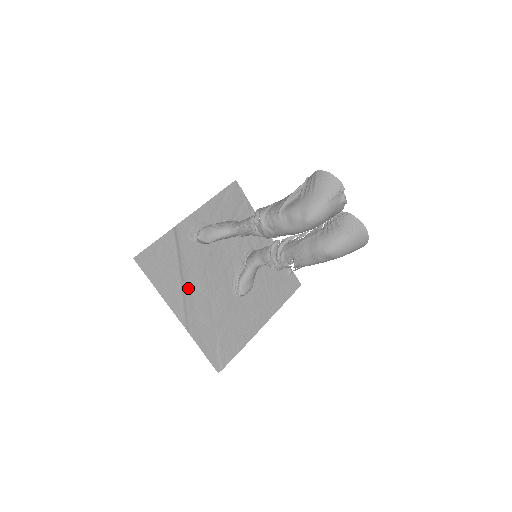
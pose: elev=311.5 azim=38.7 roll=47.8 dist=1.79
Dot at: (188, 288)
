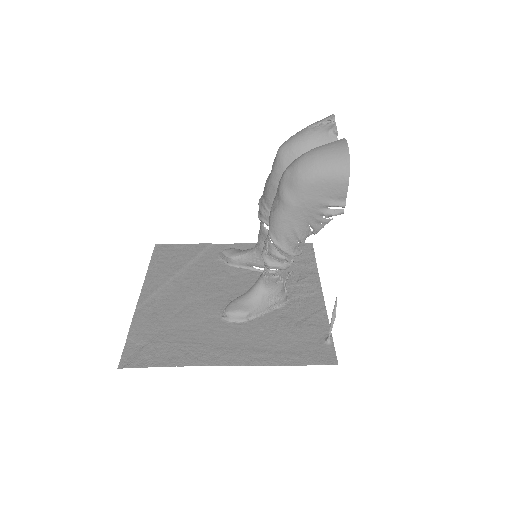
Dot at: (176, 283)
